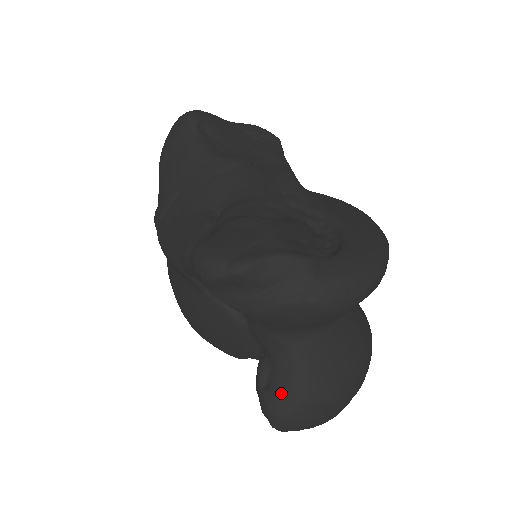
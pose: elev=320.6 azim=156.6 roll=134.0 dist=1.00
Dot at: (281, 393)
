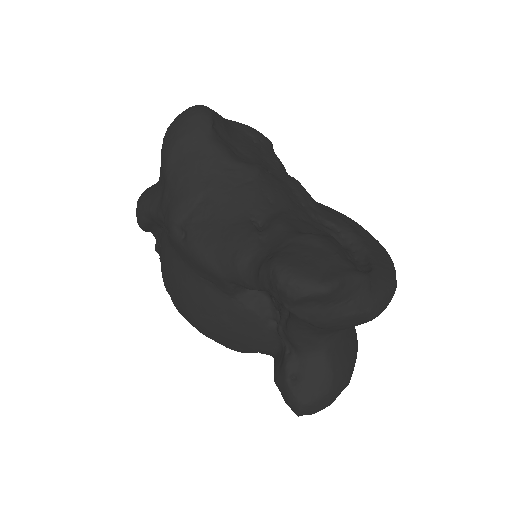
Dot at: (310, 385)
